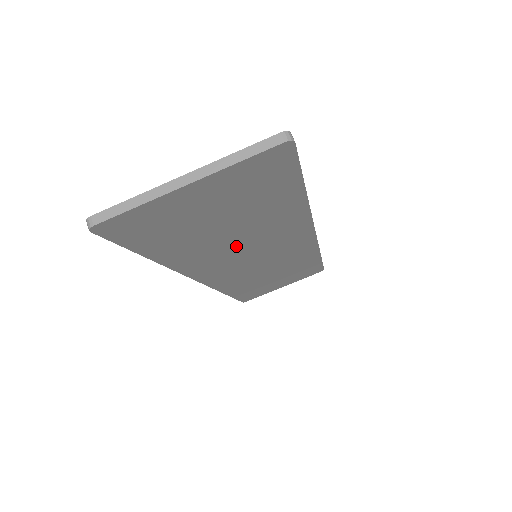
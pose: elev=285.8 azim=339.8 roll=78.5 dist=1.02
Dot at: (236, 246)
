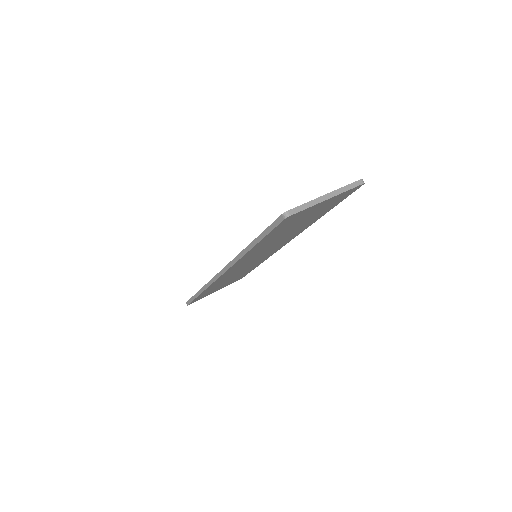
Dot at: (272, 244)
